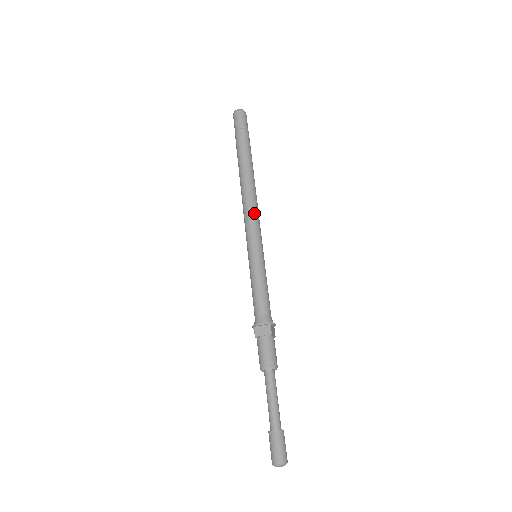
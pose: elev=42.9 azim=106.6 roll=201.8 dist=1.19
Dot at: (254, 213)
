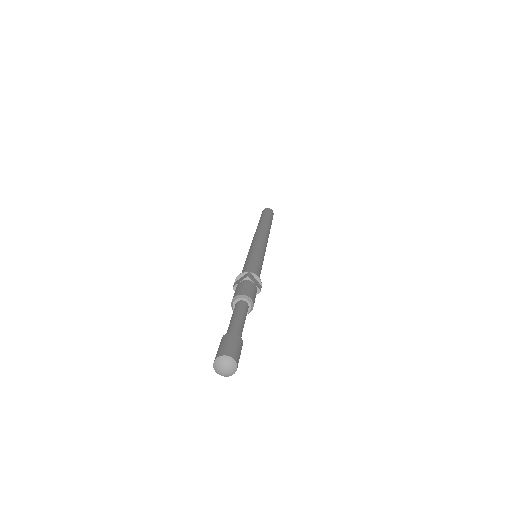
Dot at: (259, 235)
